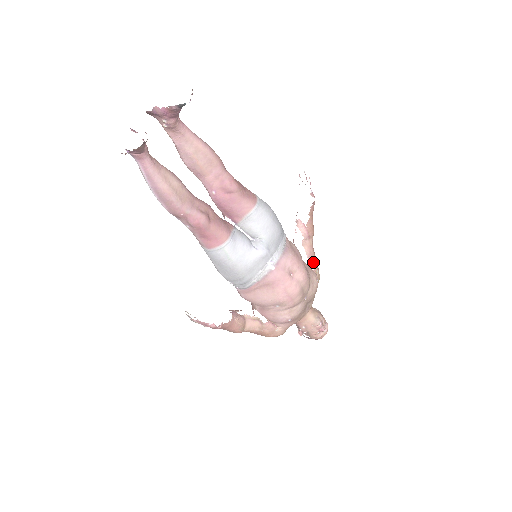
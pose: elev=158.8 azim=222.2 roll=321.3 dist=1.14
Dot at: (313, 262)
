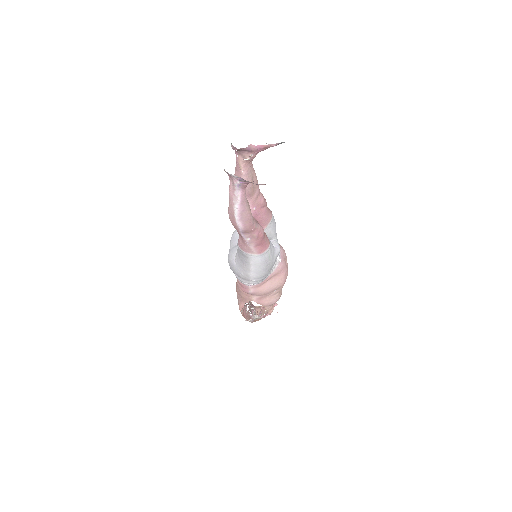
Dot at: occluded
